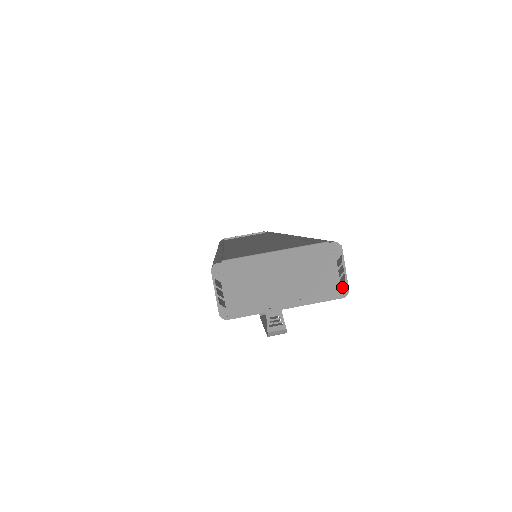
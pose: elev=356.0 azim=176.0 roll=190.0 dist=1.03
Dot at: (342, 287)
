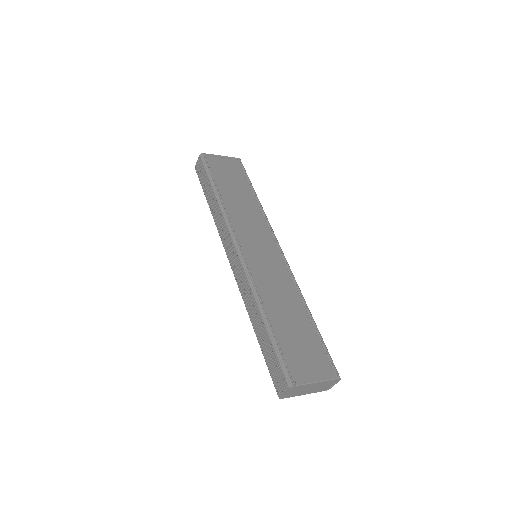
Dot at: (329, 388)
